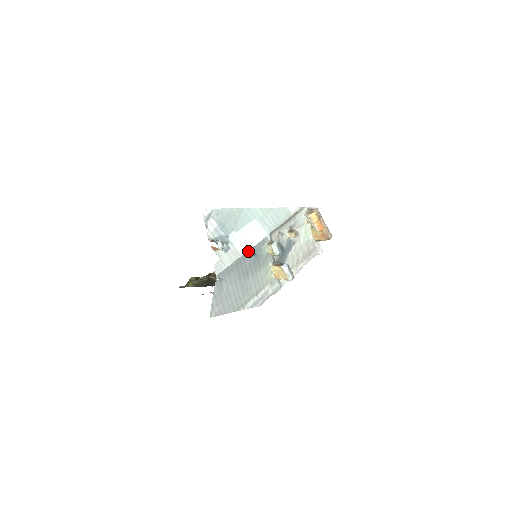
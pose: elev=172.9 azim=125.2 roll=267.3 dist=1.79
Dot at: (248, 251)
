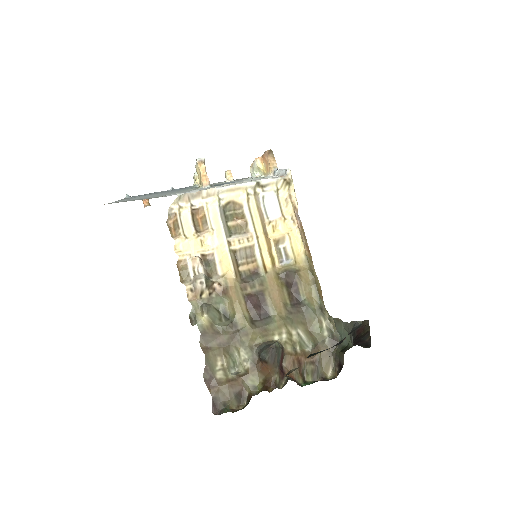
Dot at: occluded
